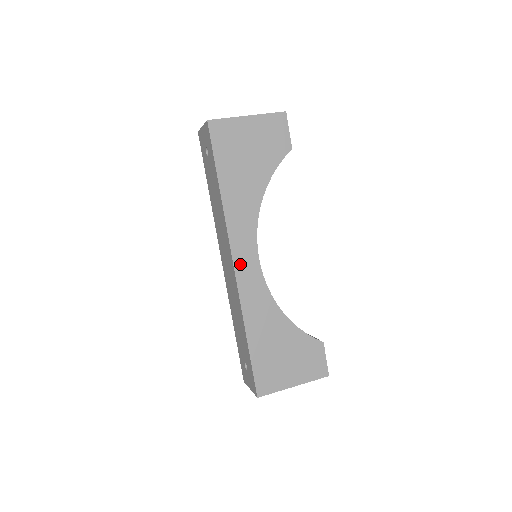
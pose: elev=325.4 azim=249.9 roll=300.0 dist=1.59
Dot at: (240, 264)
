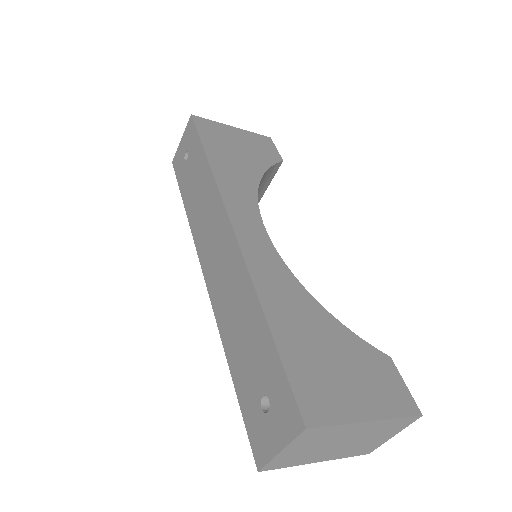
Dot at: (241, 228)
